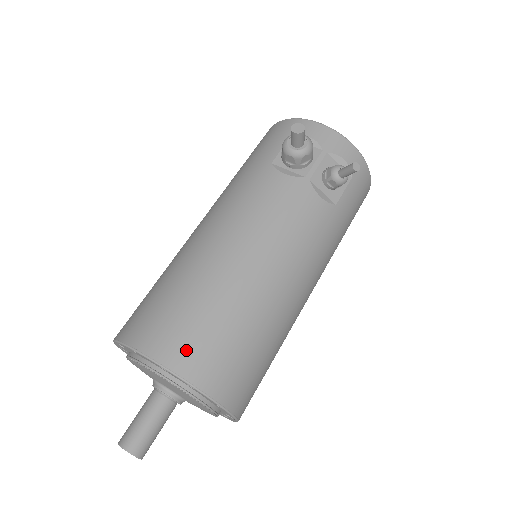
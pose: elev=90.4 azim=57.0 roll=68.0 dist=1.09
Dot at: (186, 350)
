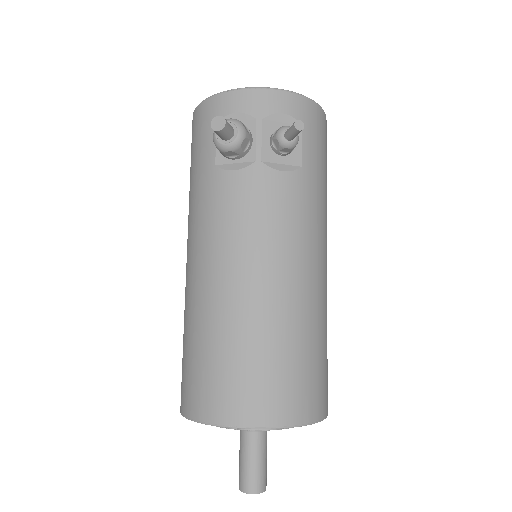
Dot at: (246, 402)
